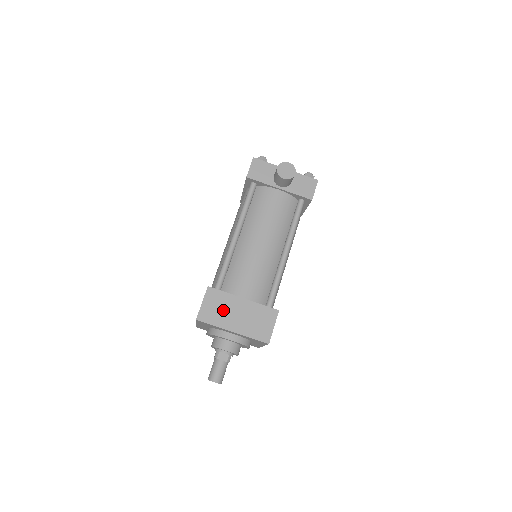
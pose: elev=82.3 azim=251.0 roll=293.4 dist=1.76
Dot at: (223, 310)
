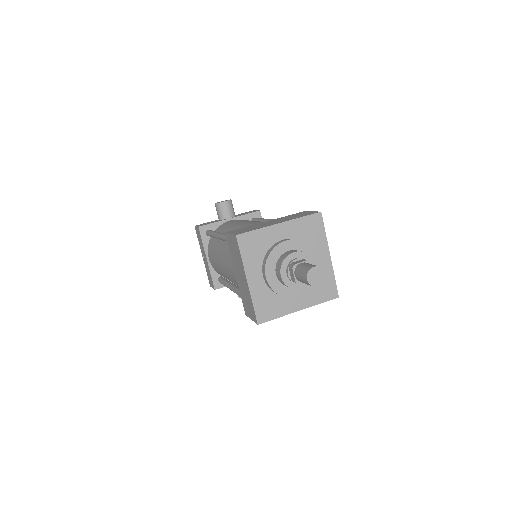
Dot at: (255, 227)
